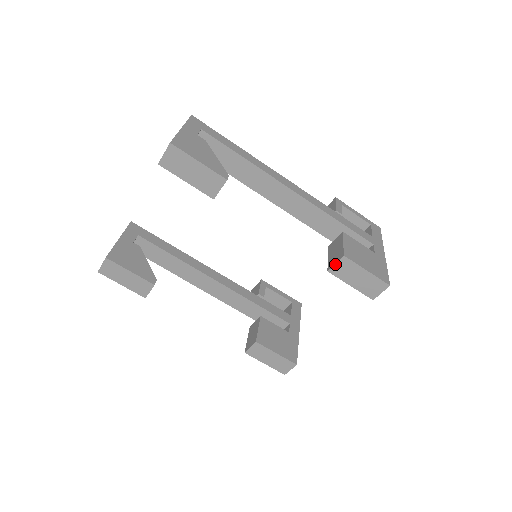
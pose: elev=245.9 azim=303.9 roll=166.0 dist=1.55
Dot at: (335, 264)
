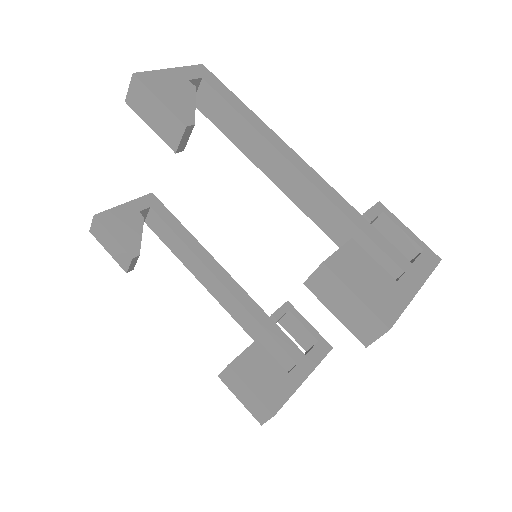
Dot at: (312, 274)
